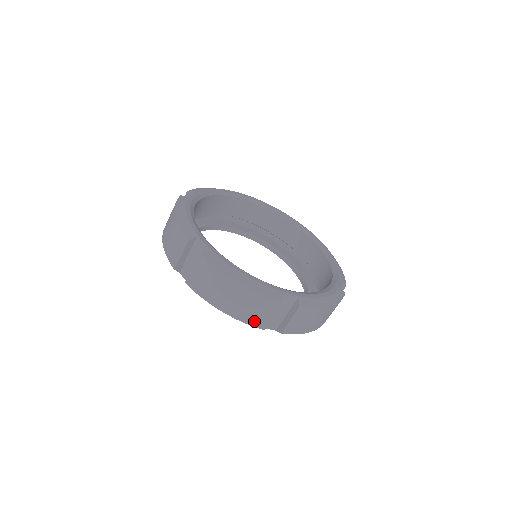
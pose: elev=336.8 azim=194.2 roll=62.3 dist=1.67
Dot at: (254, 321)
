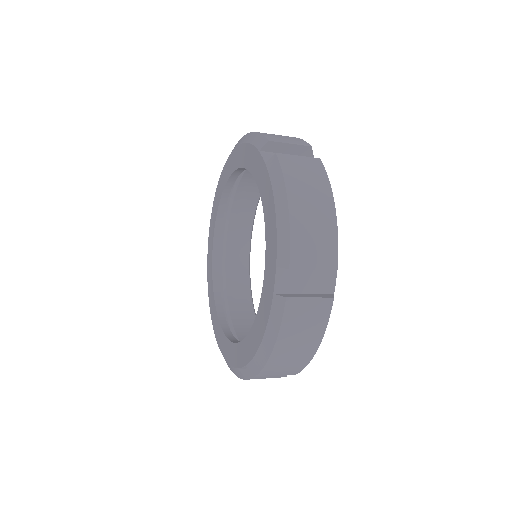
Dot at: (298, 249)
